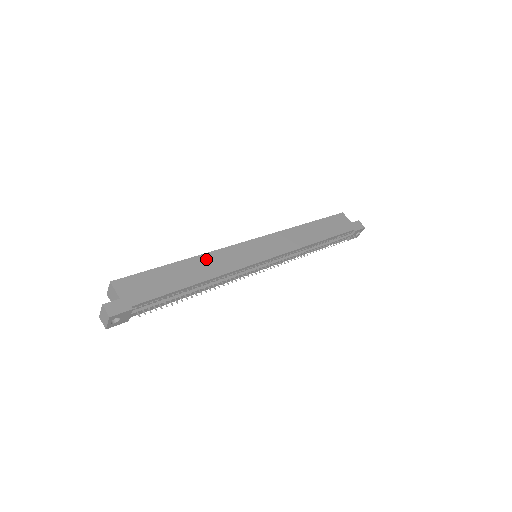
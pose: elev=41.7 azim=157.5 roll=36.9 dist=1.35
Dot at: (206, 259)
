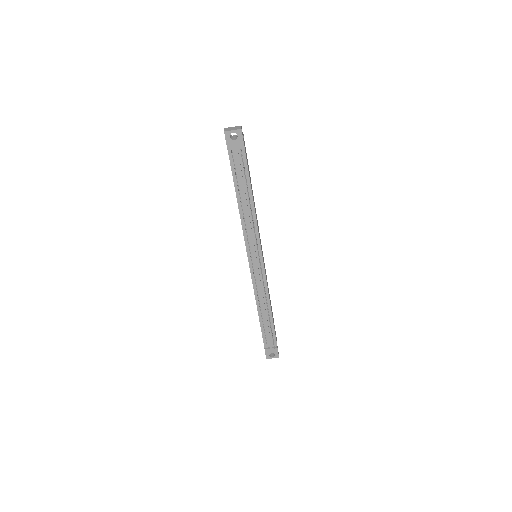
Dot at: occluded
